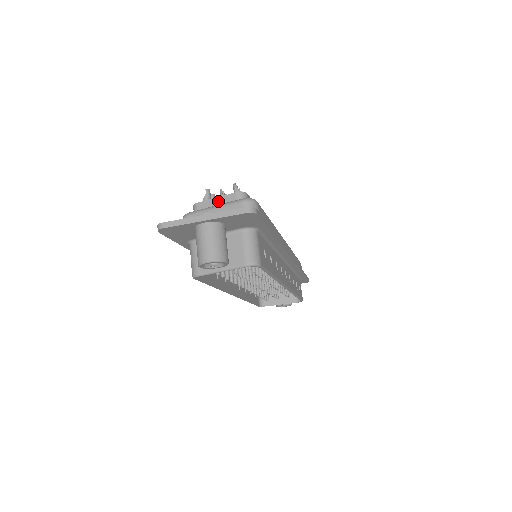
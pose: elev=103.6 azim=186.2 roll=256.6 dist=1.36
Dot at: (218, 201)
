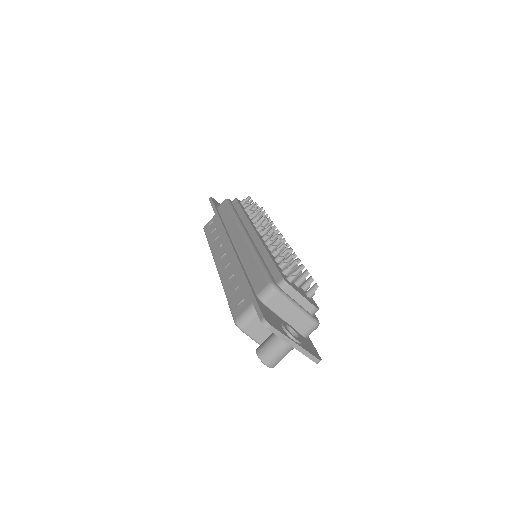
Dot at: (302, 300)
